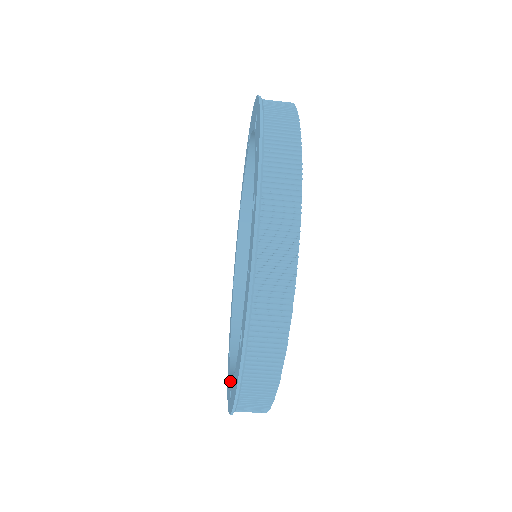
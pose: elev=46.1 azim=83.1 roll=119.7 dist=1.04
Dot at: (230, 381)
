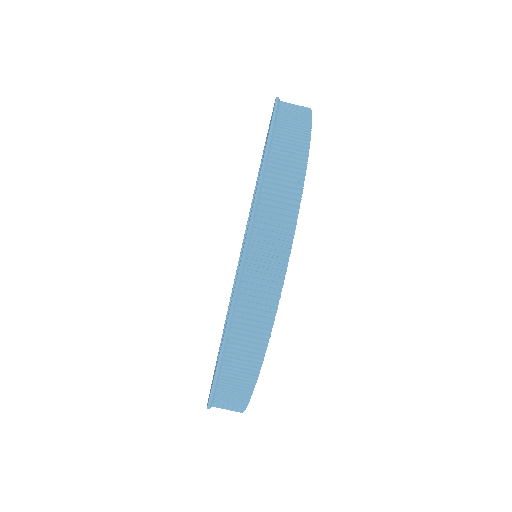
Dot at: occluded
